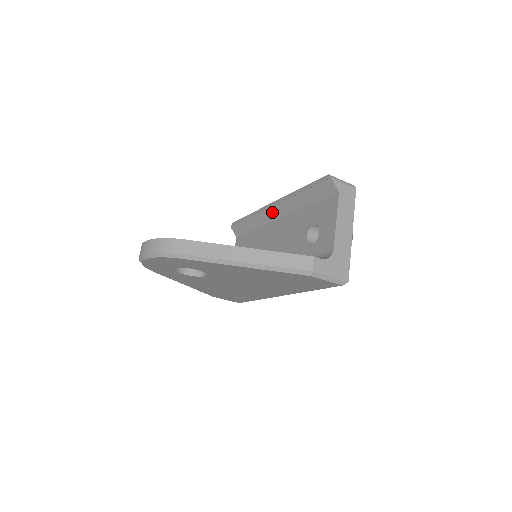
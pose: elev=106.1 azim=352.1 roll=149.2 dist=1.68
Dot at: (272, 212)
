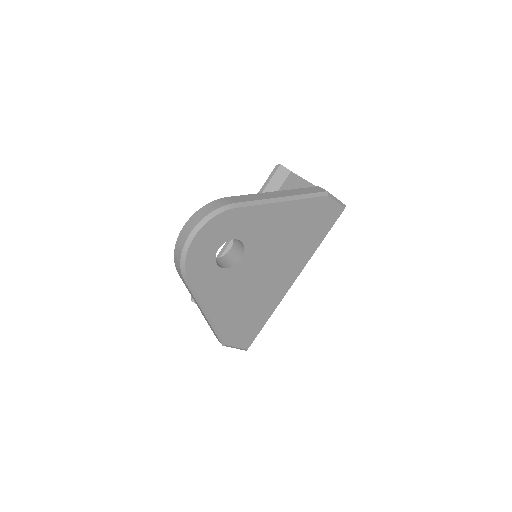
Dot at: occluded
